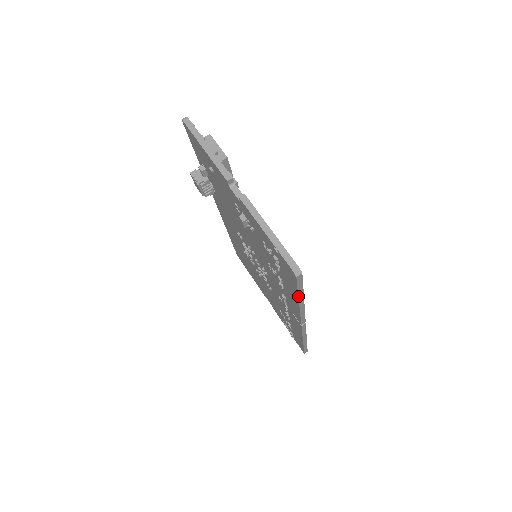
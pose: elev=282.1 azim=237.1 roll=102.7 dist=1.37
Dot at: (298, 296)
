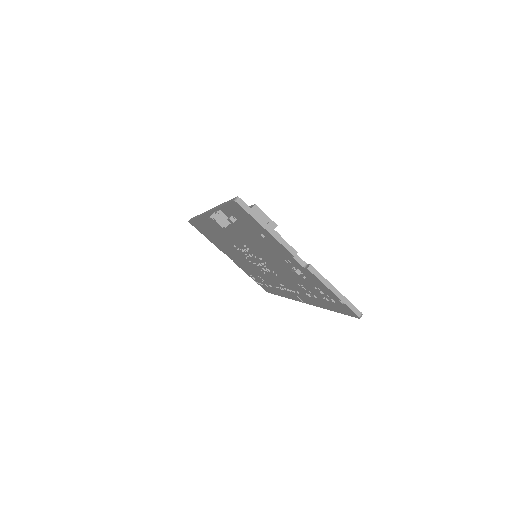
Dot at: occluded
